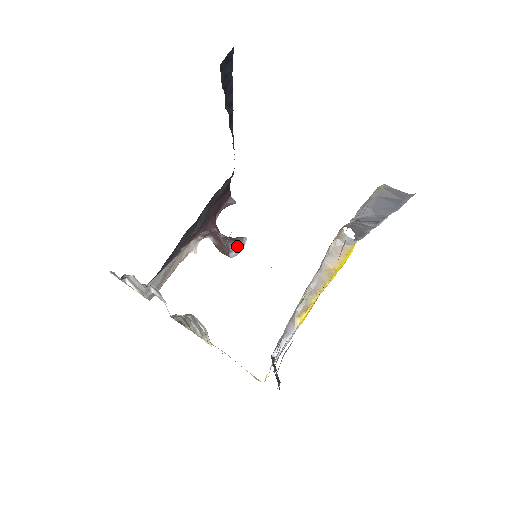
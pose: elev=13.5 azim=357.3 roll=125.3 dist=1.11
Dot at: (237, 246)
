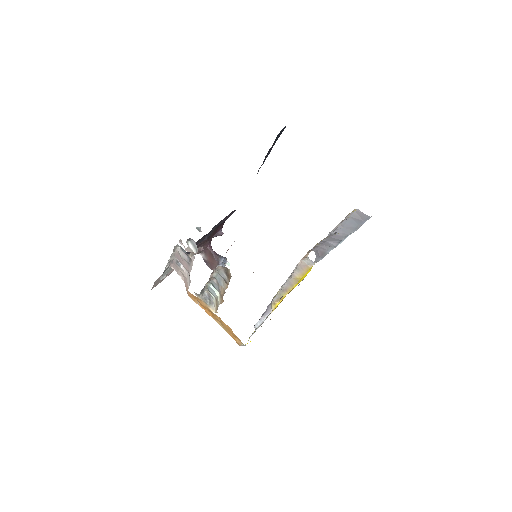
Dot at: (224, 262)
